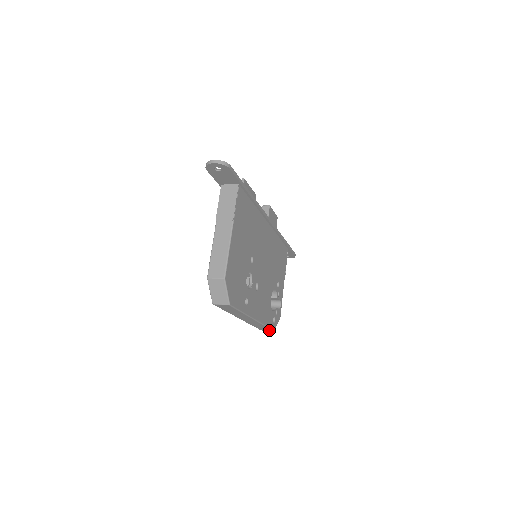
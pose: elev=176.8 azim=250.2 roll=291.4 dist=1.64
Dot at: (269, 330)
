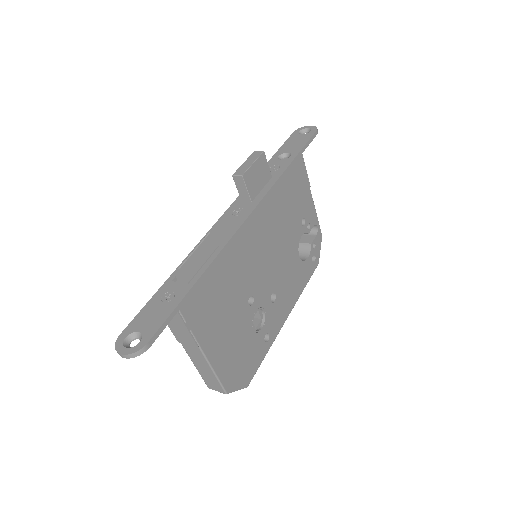
Dot at: occluded
